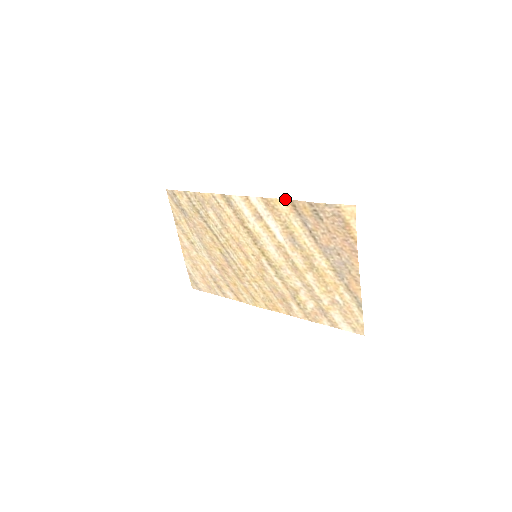
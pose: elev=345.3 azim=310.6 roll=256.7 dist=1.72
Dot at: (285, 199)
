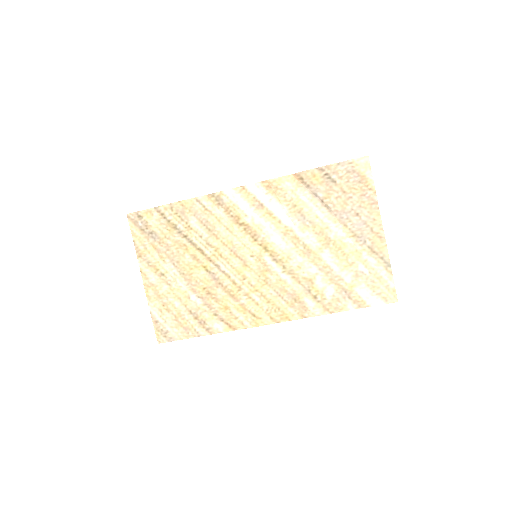
Dot at: (290, 175)
